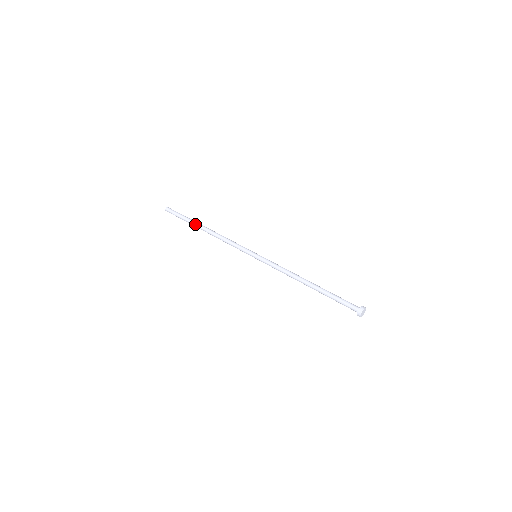
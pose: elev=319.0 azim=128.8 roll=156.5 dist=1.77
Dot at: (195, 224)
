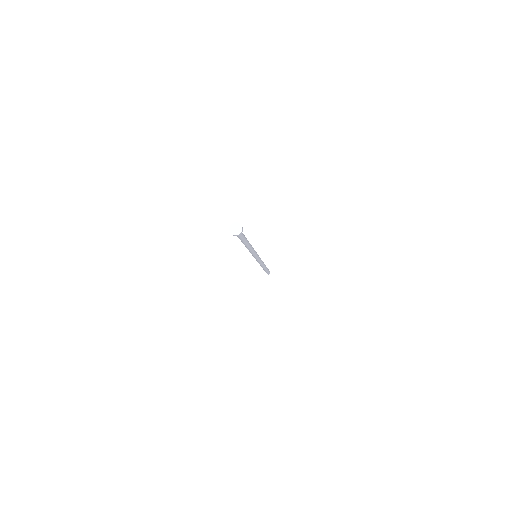
Dot at: occluded
